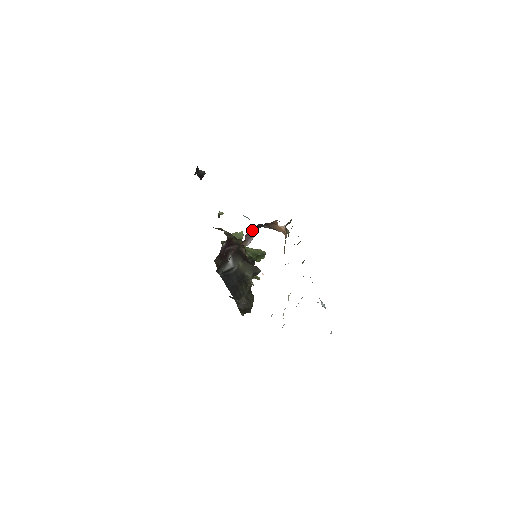
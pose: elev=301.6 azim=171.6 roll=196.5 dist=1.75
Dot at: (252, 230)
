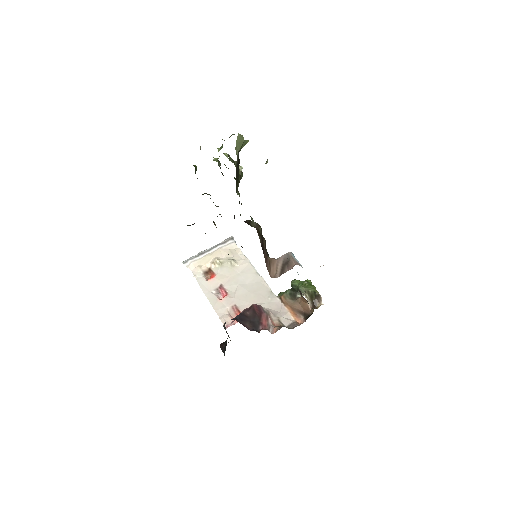
Dot at: occluded
